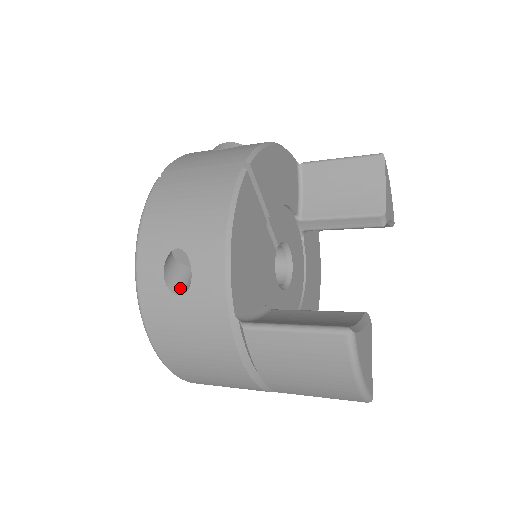
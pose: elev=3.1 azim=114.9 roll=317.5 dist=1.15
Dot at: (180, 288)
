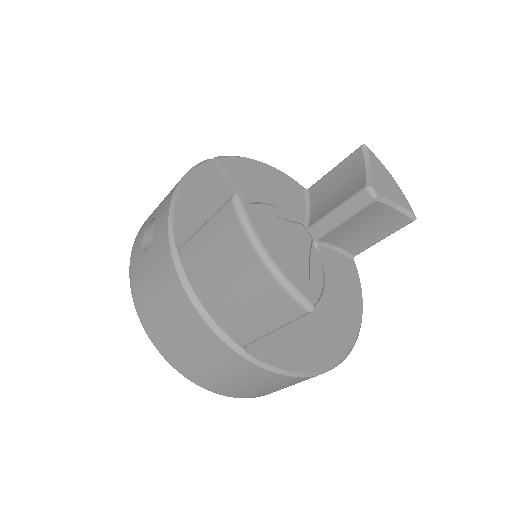
Dot at: occluded
